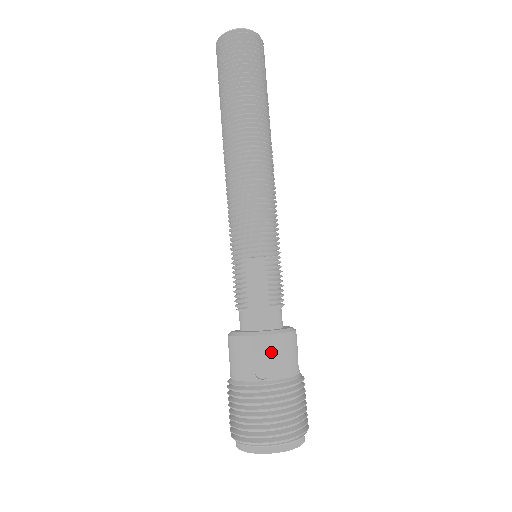
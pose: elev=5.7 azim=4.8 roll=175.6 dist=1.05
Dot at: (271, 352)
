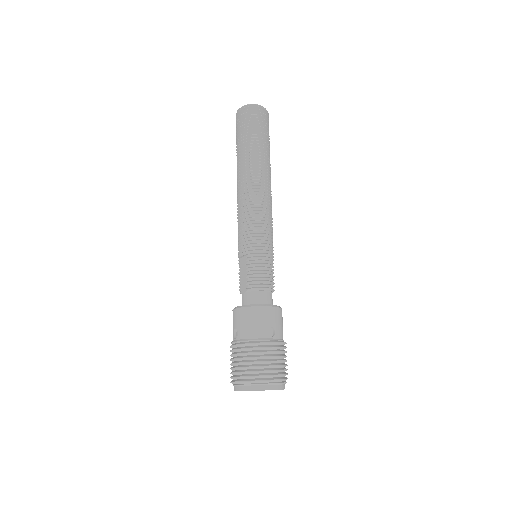
Dot at: (239, 320)
